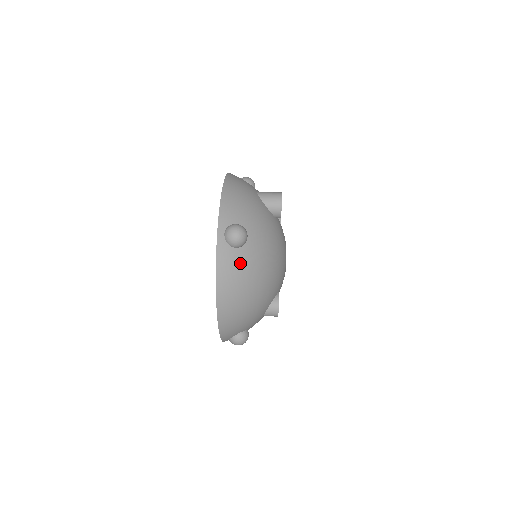
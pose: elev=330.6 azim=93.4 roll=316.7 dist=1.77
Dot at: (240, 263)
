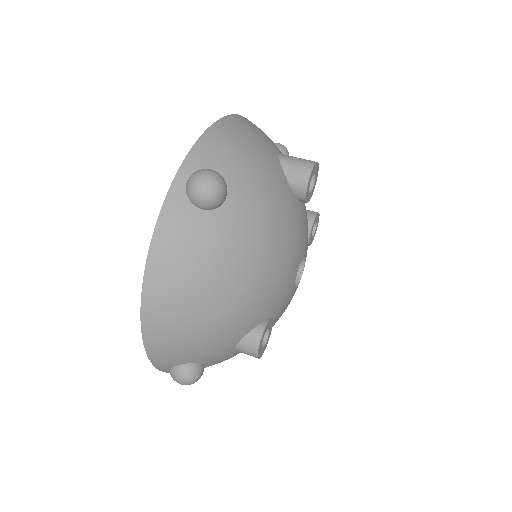
Dot at: (200, 236)
